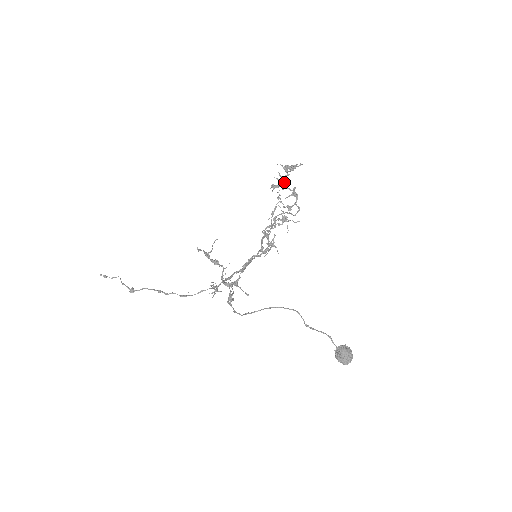
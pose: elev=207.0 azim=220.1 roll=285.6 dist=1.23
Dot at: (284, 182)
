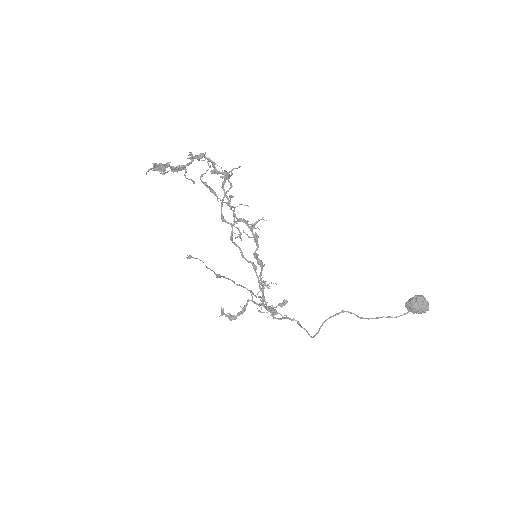
Dot at: (175, 167)
